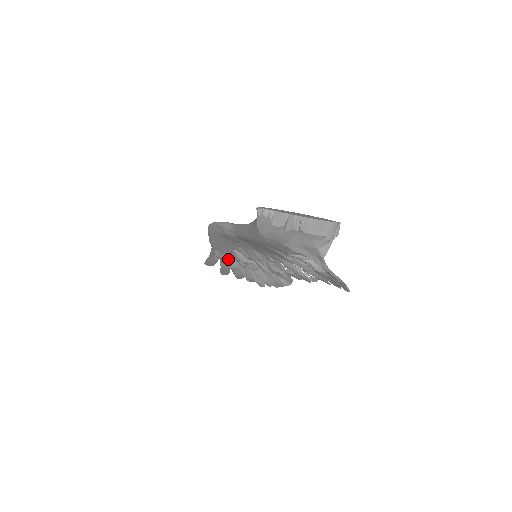
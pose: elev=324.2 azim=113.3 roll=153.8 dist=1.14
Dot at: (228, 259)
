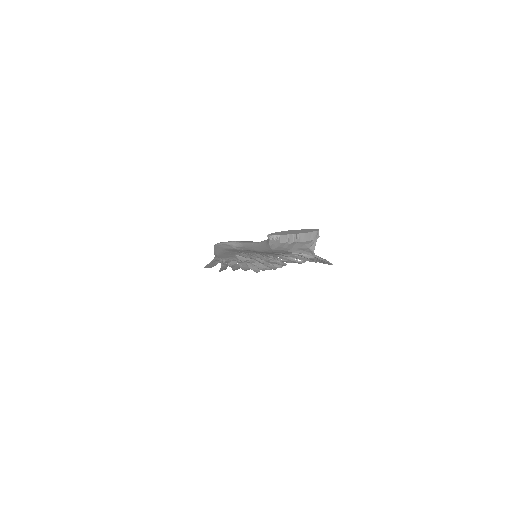
Dot at: occluded
